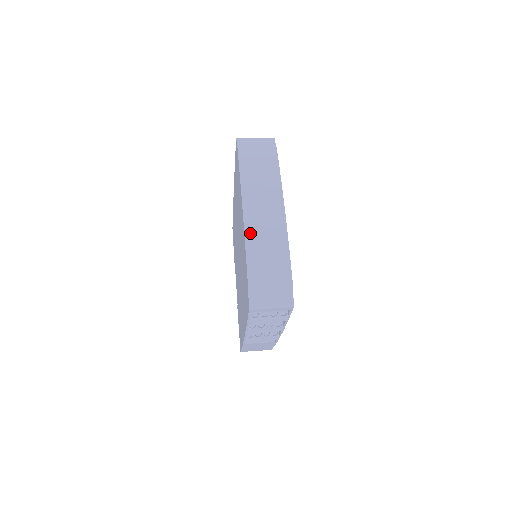
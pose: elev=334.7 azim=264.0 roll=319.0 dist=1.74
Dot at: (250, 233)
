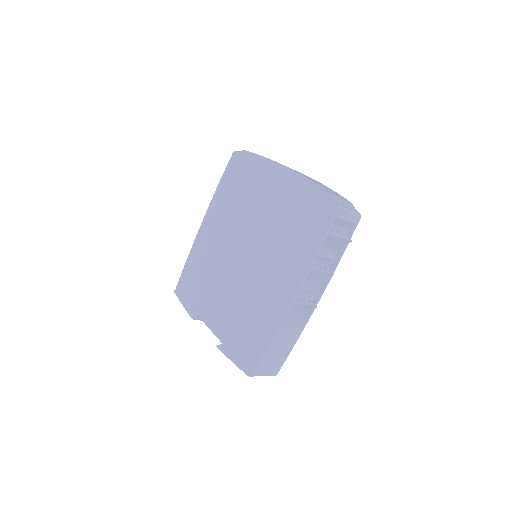
Dot at: (301, 174)
